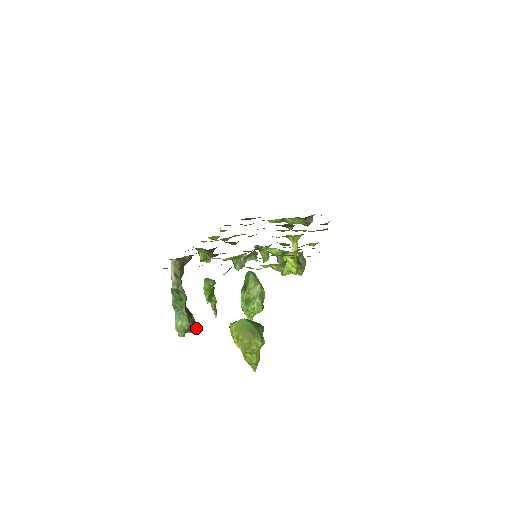
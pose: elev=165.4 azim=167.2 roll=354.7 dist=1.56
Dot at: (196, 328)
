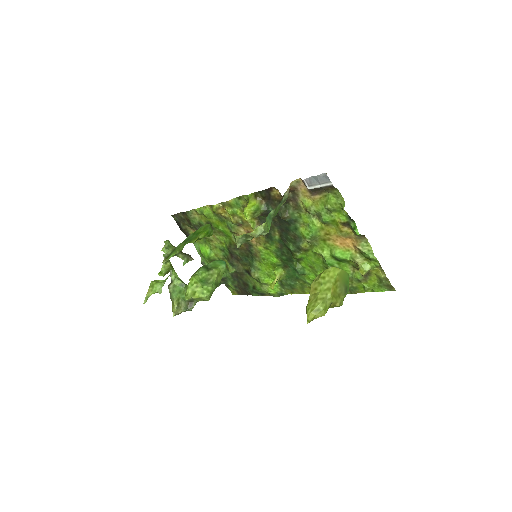
Dot at: (240, 244)
